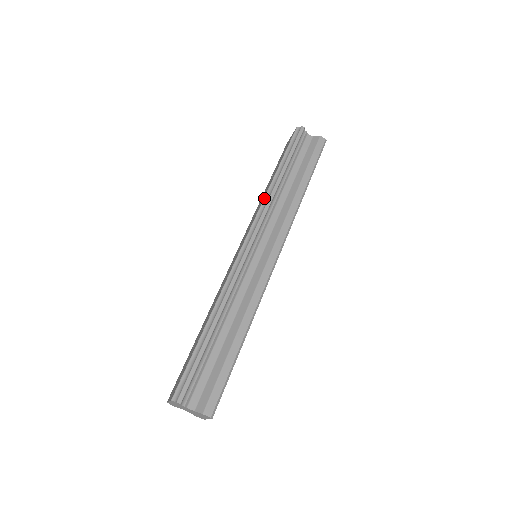
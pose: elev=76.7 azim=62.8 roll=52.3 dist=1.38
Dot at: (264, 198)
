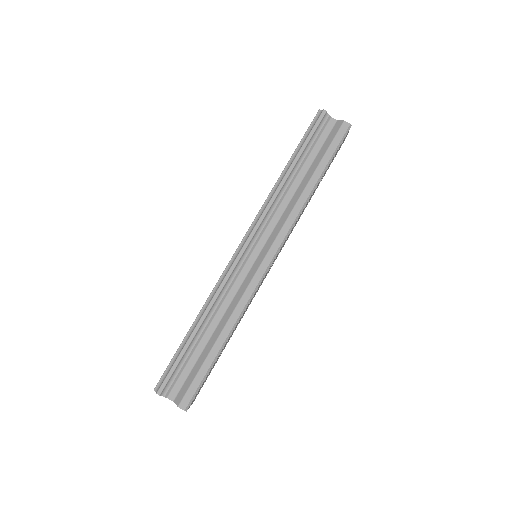
Dot at: (267, 197)
